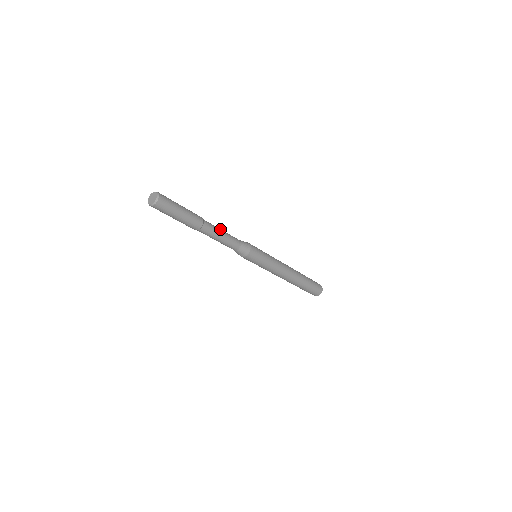
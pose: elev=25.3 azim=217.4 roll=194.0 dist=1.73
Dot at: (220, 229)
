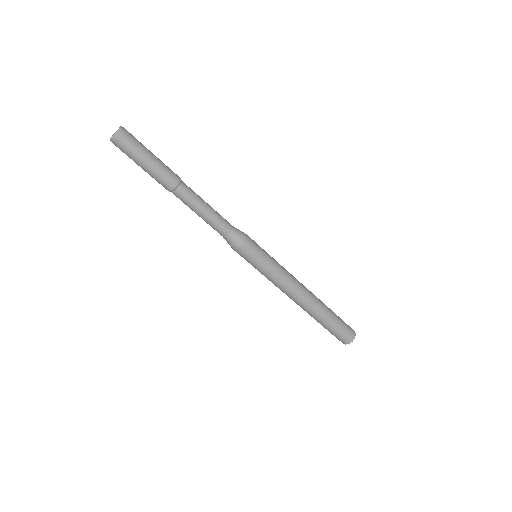
Dot at: occluded
